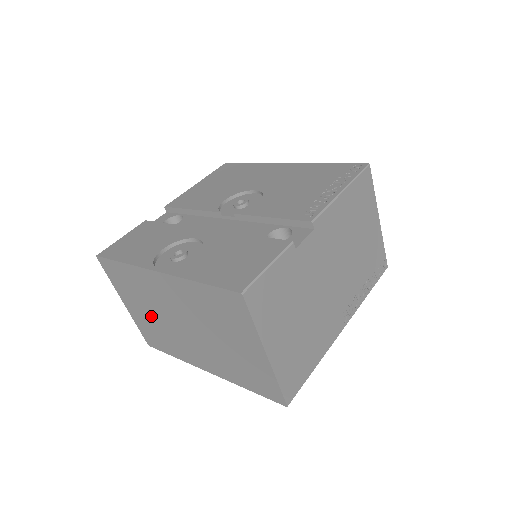
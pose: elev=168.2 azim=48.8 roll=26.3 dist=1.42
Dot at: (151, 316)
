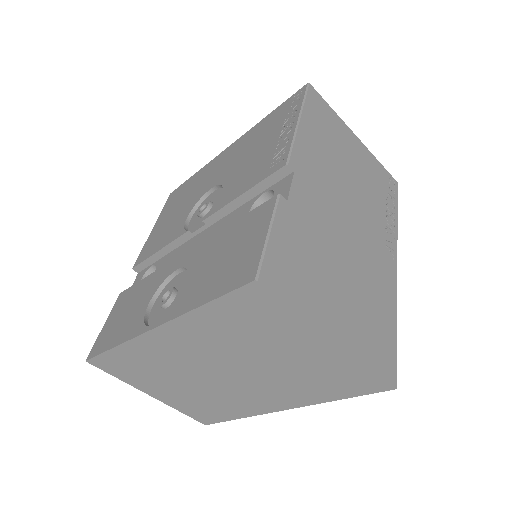
Dot at: (184, 389)
